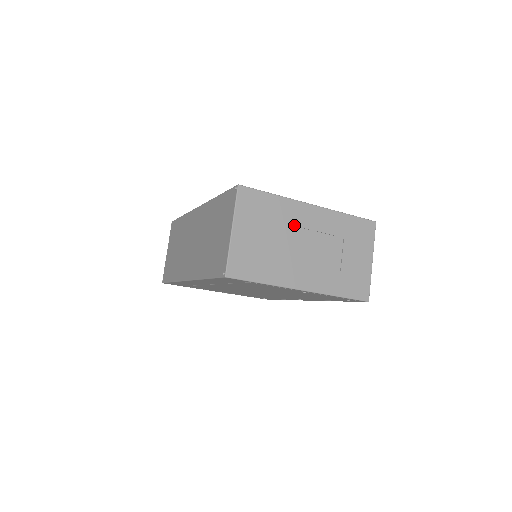
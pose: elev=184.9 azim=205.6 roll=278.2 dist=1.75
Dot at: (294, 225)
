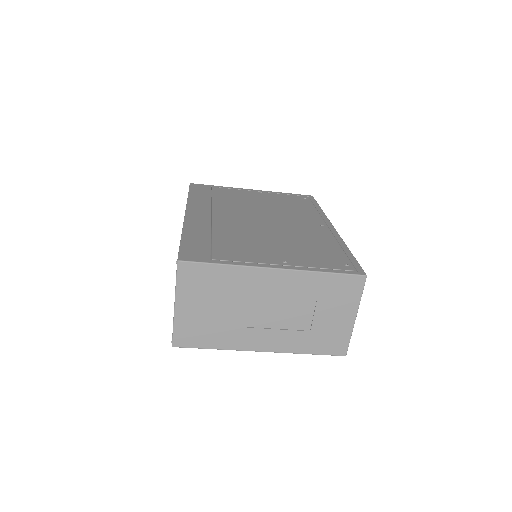
Dot at: (250, 293)
